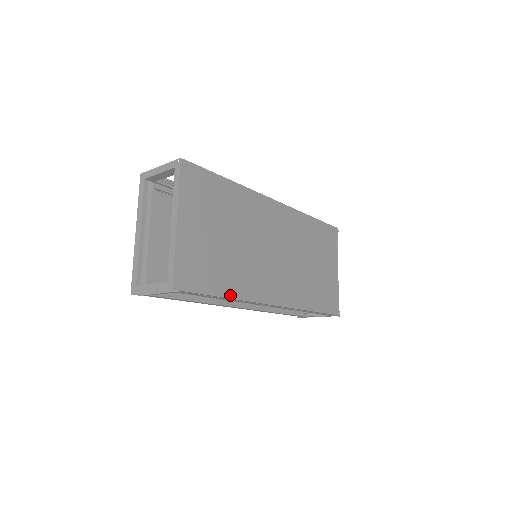
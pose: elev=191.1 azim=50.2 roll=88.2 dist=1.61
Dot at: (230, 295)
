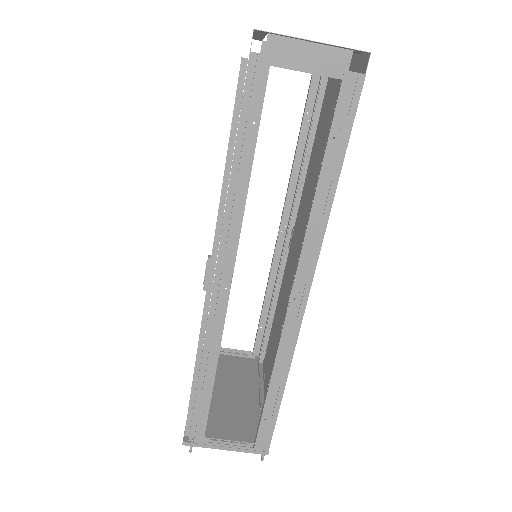
Dot at: (335, 186)
